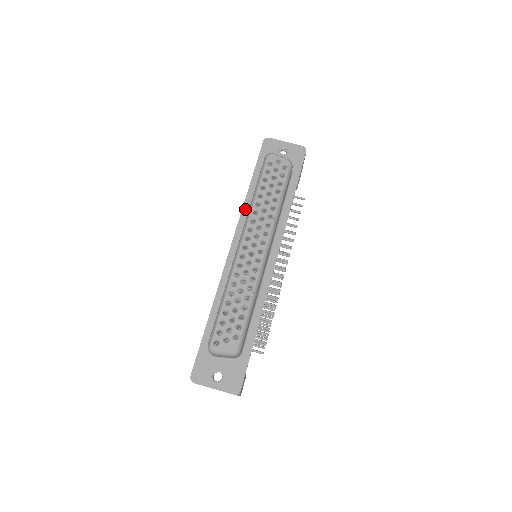
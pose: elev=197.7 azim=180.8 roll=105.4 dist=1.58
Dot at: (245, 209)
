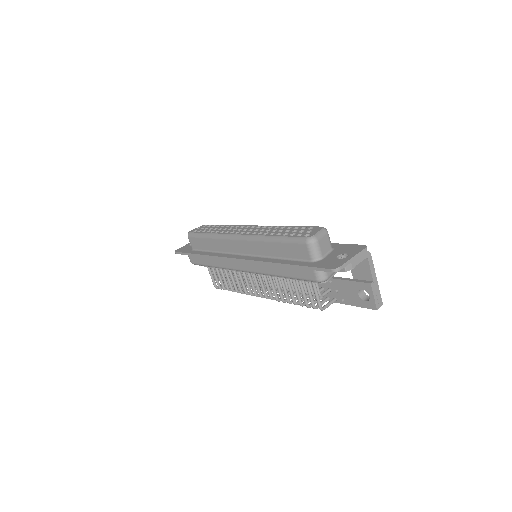
Dot at: (214, 255)
